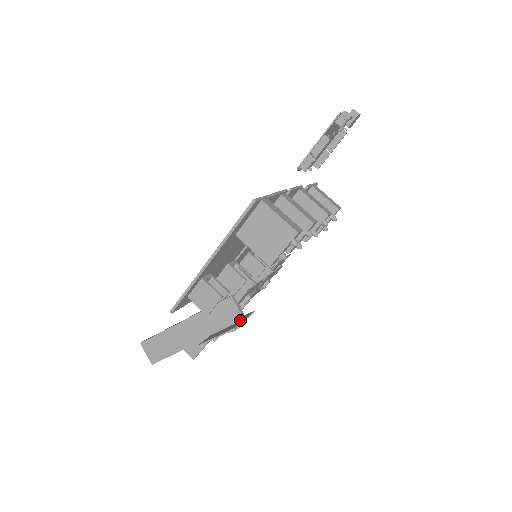
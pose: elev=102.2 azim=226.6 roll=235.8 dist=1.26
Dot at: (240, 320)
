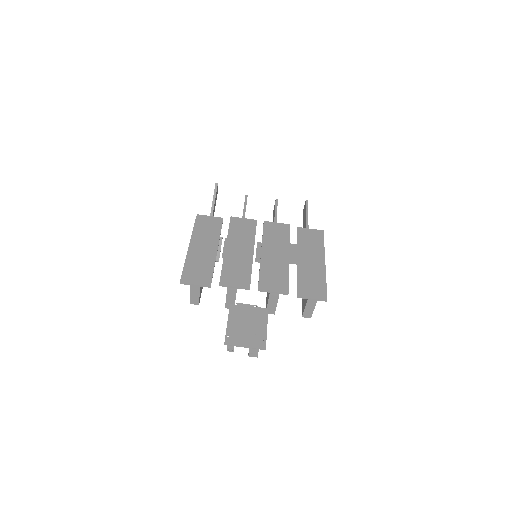
Dot at: occluded
